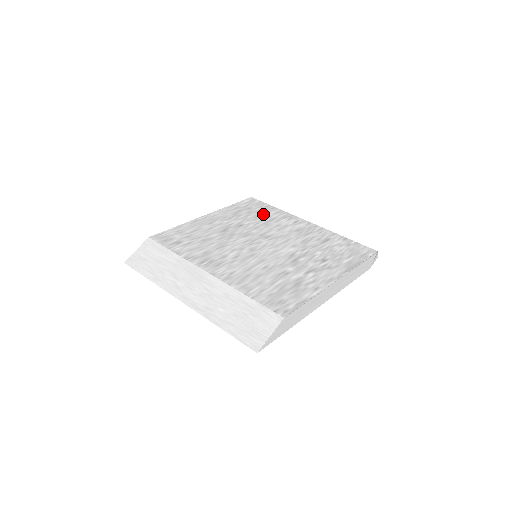
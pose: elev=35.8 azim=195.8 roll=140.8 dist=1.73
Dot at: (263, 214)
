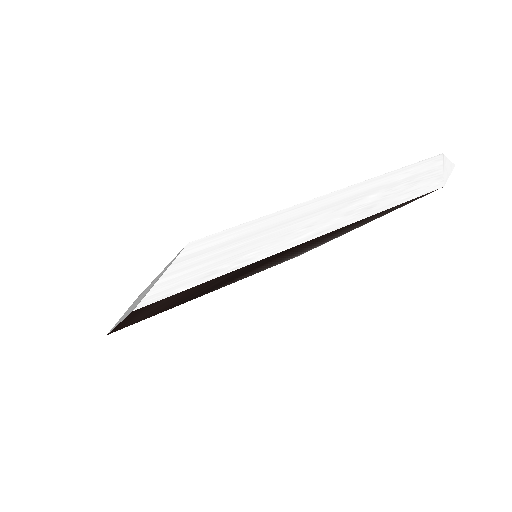
Dot at: occluded
